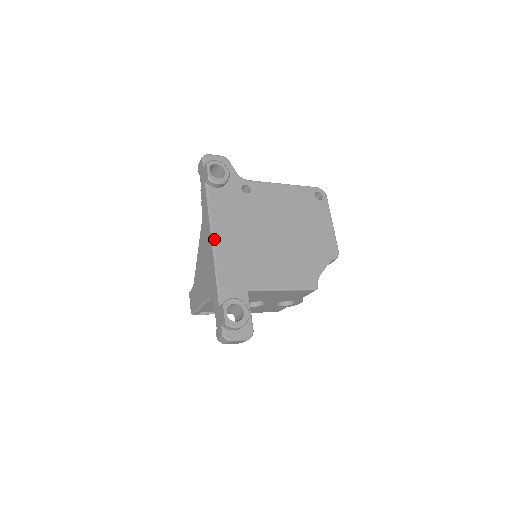
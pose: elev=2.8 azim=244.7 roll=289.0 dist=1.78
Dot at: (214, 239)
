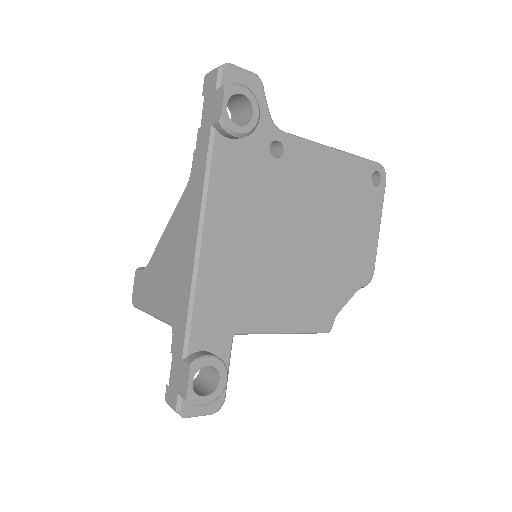
Dot at: (202, 240)
